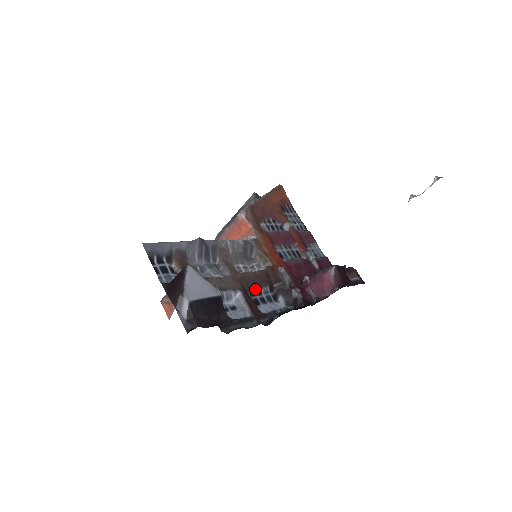
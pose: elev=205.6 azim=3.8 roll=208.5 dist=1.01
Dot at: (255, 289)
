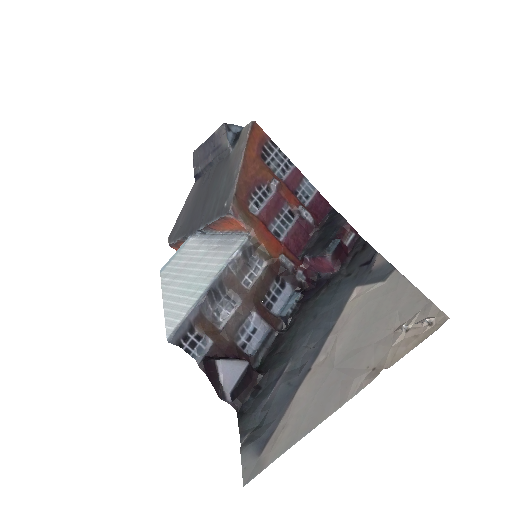
Dot at: (265, 293)
